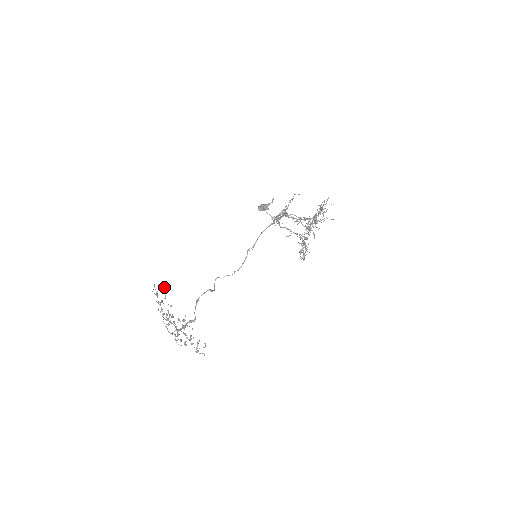
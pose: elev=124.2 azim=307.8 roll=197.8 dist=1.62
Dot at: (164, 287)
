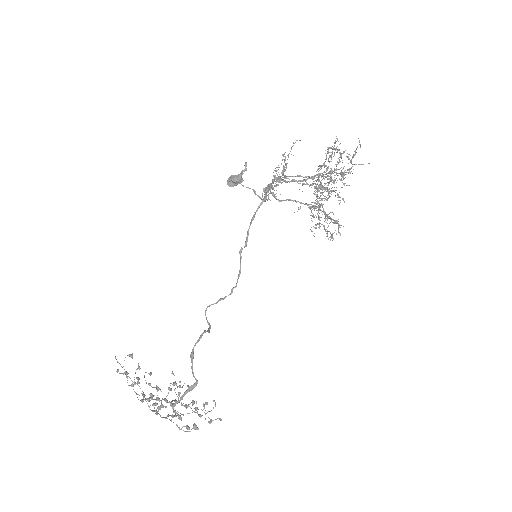
Dot at: (132, 354)
